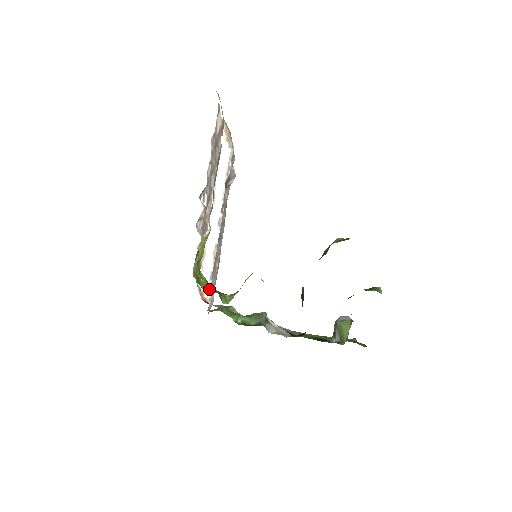
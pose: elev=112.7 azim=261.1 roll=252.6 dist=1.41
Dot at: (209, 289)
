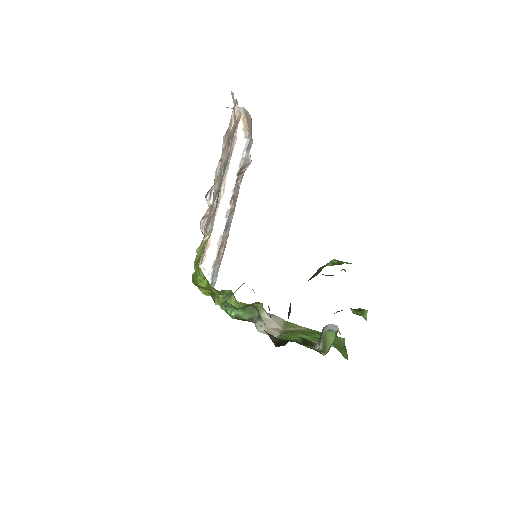
Dot at: (203, 291)
